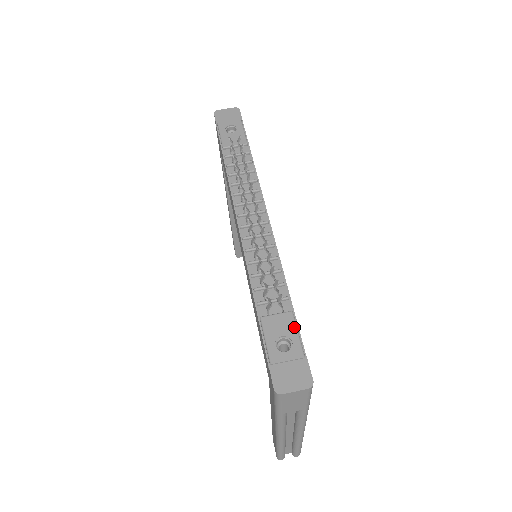
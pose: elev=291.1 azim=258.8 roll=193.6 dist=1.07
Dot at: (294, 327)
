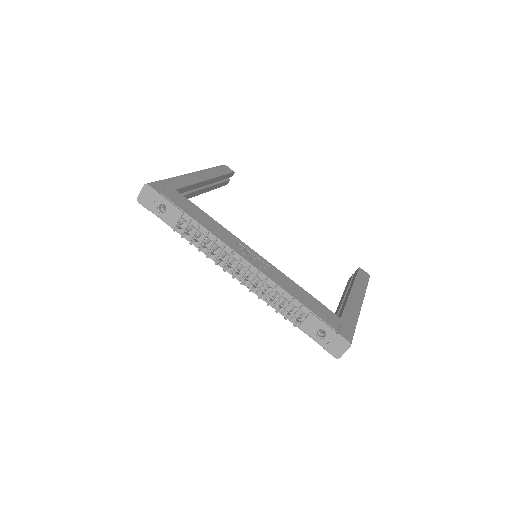
Dot at: (318, 322)
